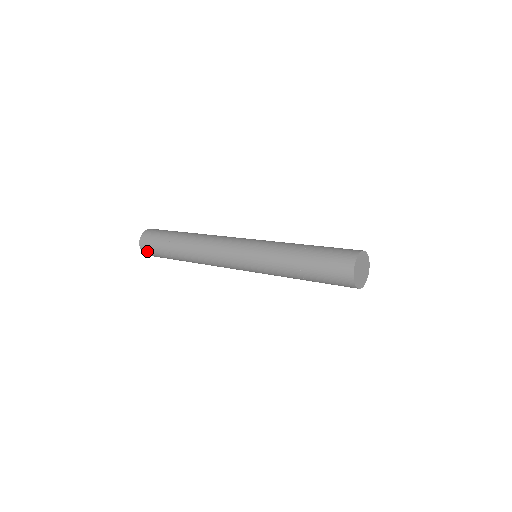
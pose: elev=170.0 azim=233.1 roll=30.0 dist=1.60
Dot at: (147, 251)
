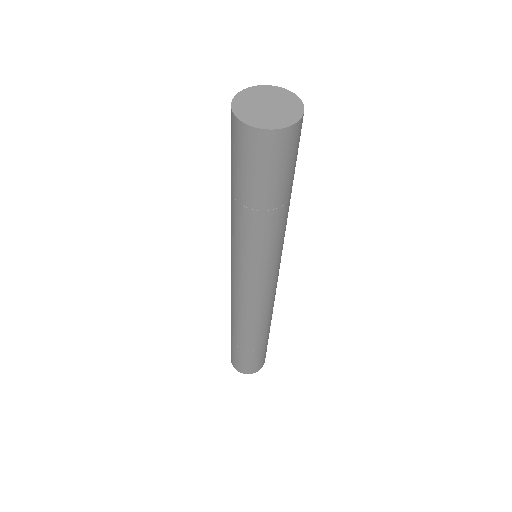
Dot at: occluded
